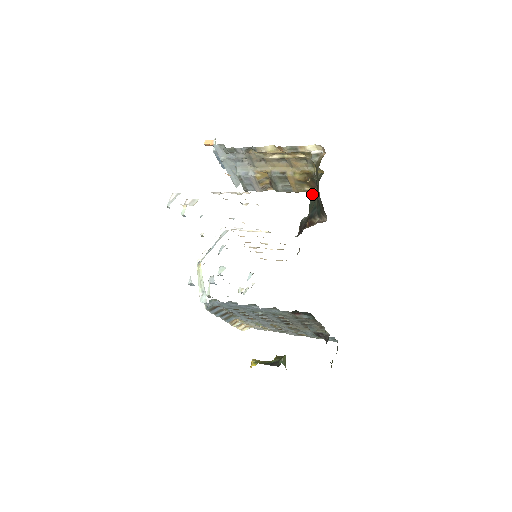
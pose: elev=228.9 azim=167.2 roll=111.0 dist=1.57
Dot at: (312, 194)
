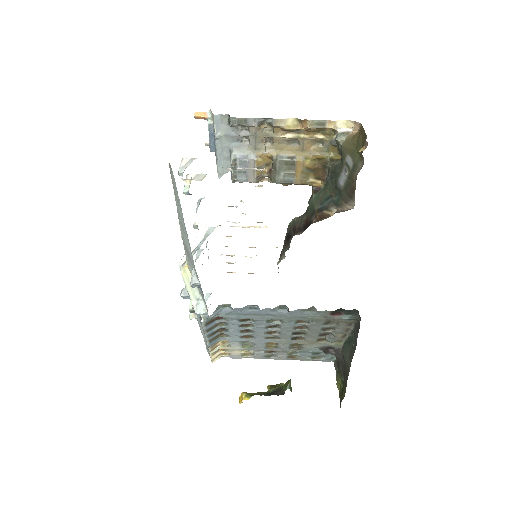
Dot at: (314, 187)
